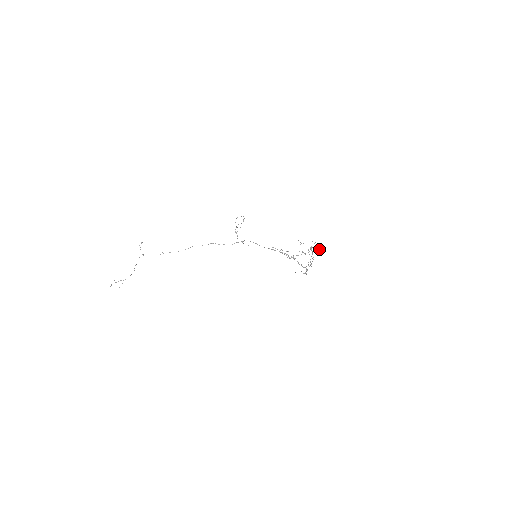
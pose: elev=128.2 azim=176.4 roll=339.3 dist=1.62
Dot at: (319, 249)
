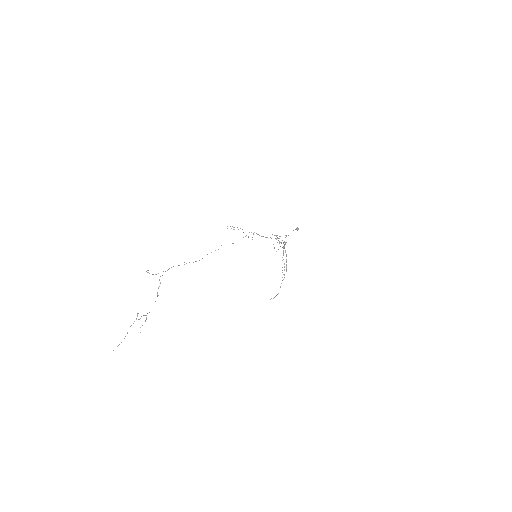
Dot at: occluded
